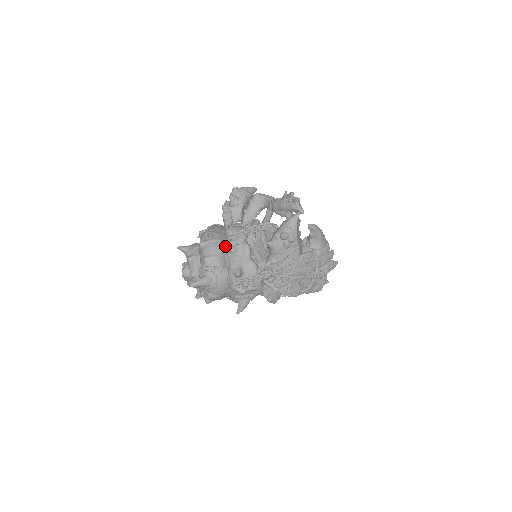
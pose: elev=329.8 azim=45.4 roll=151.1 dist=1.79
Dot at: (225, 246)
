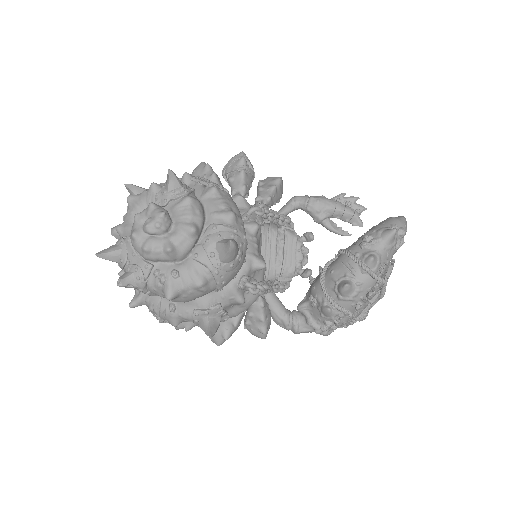
Dot at: occluded
